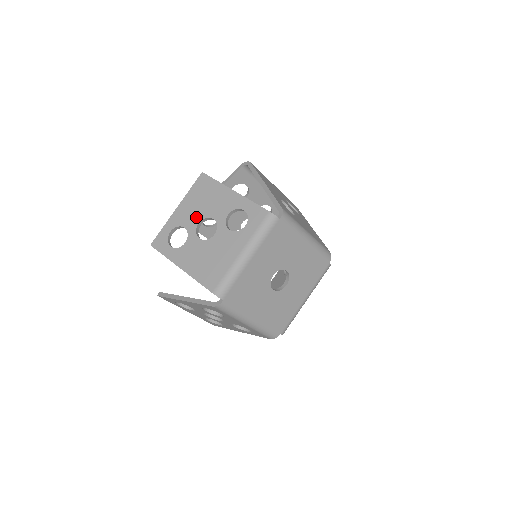
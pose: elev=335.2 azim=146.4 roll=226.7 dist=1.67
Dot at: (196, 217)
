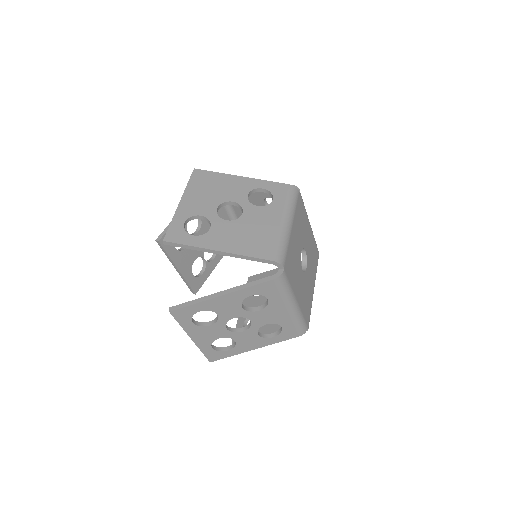
Dot at: (210, 204)
